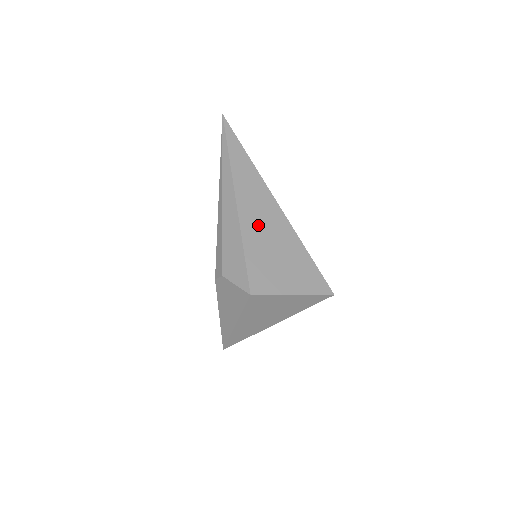
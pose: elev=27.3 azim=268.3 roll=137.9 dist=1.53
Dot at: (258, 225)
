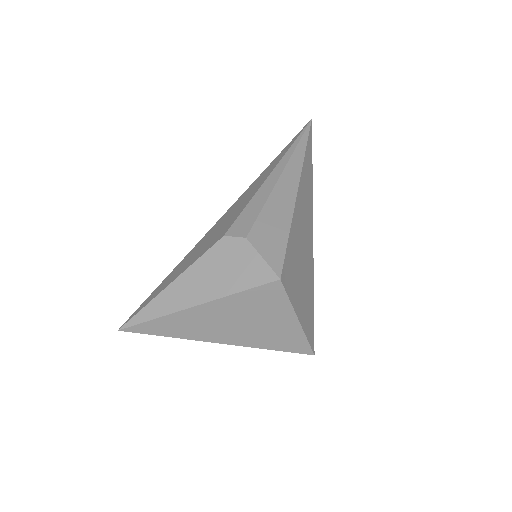
Dot at: (301, 226)
